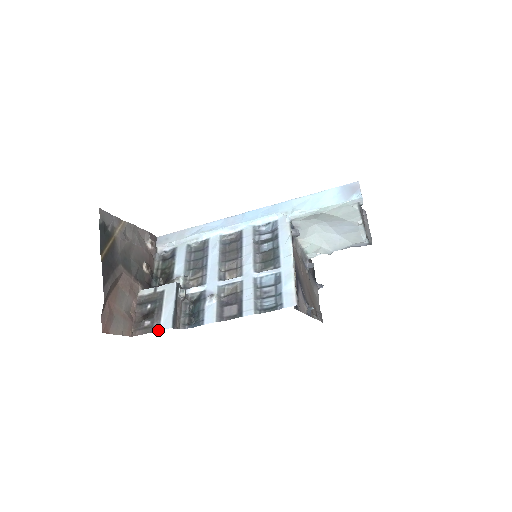
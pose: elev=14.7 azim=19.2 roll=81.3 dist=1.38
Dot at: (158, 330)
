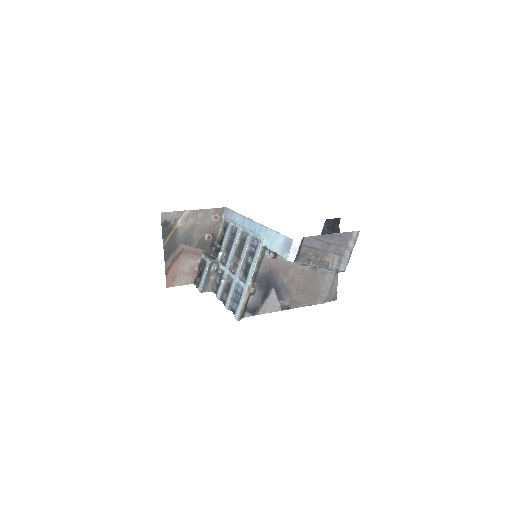
Dot at: (198, 289)
